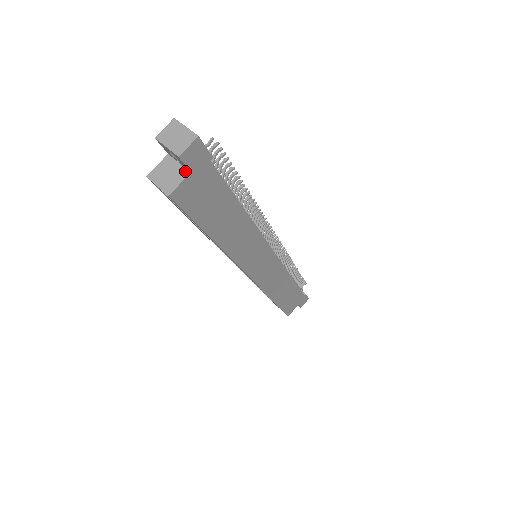
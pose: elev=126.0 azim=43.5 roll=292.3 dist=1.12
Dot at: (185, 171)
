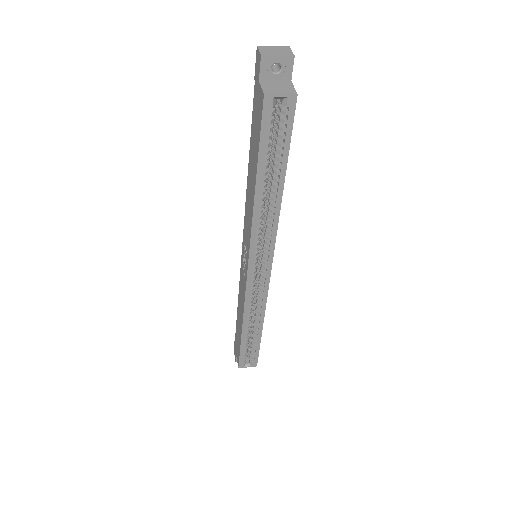
Dot at: (287, 82)
